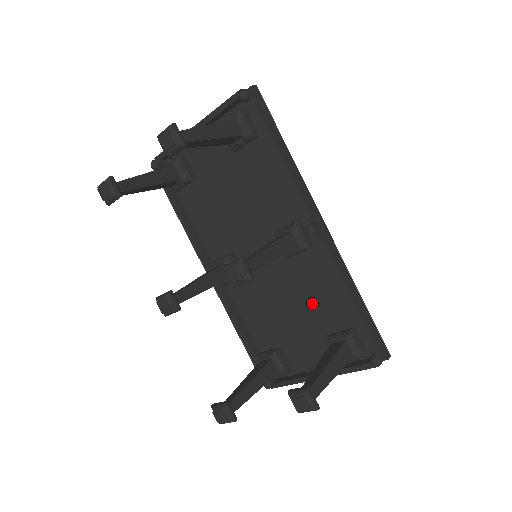
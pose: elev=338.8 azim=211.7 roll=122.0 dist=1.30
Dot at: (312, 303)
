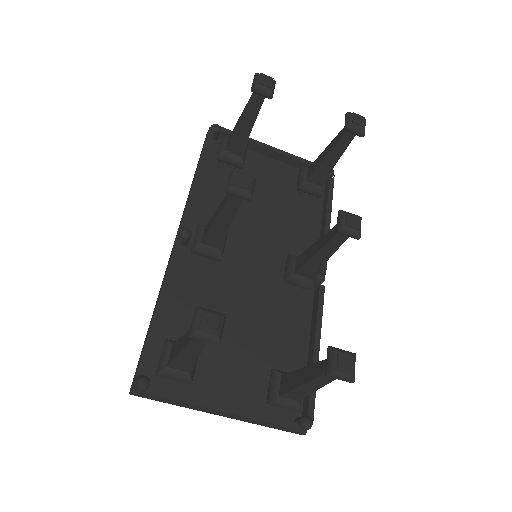
Dot at: (265, 335)
